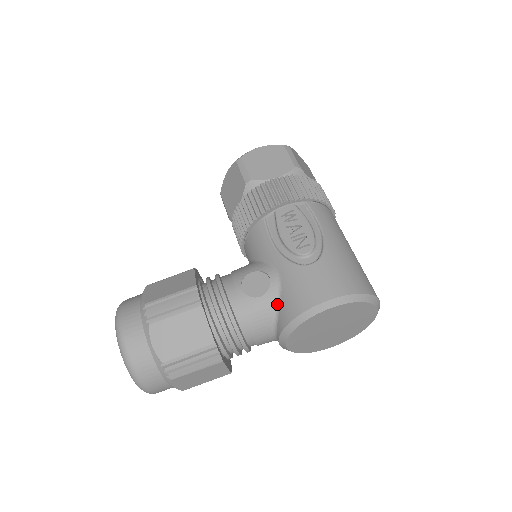
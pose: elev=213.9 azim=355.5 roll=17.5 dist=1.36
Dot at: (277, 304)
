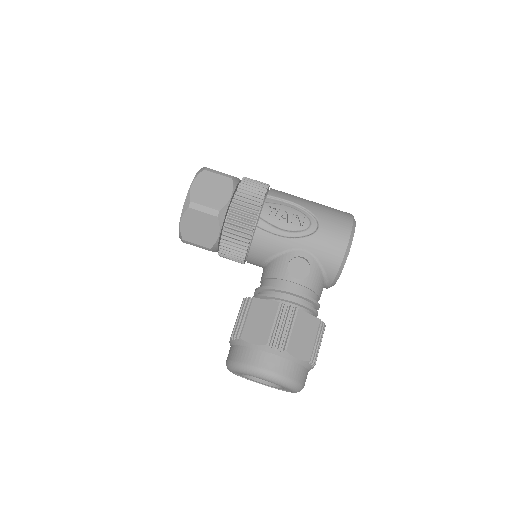
Dot at: (320, 267)
